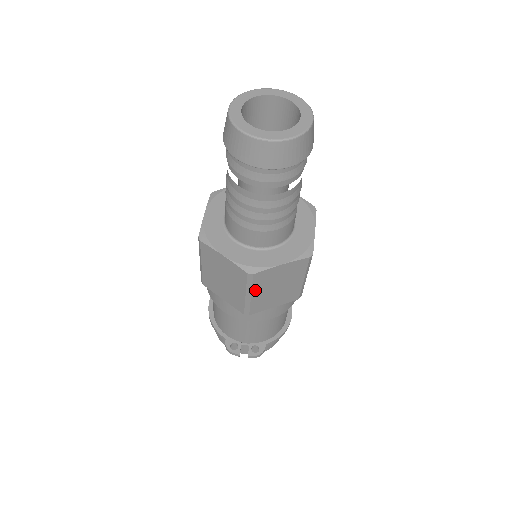
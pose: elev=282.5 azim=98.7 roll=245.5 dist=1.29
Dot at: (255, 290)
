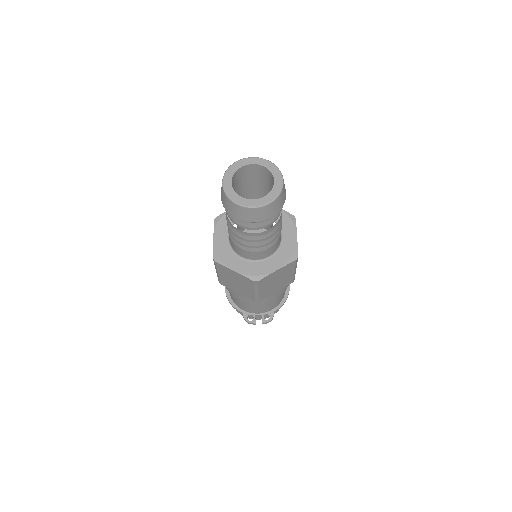
Dot at: (261, 288)
